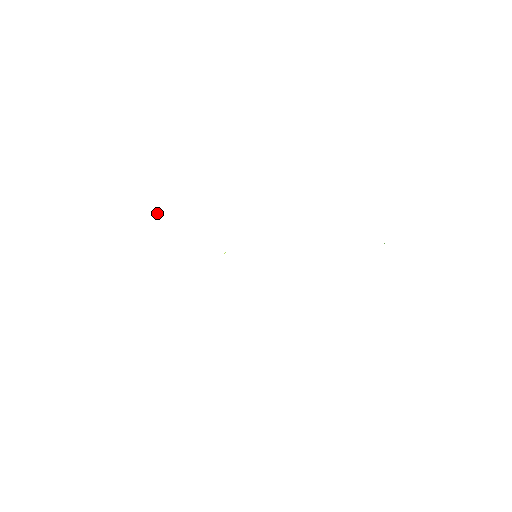
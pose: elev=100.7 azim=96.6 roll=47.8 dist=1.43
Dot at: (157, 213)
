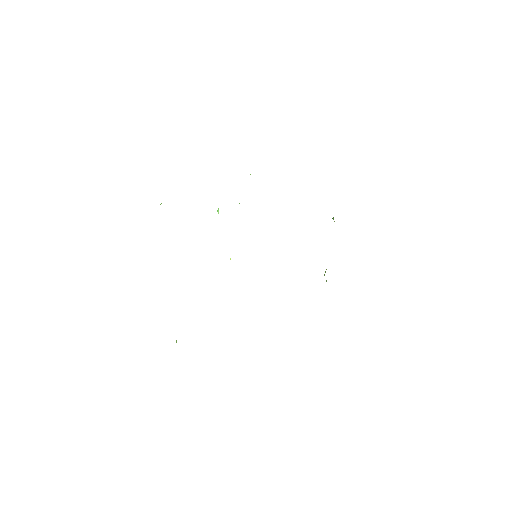
Dot at: occluded
